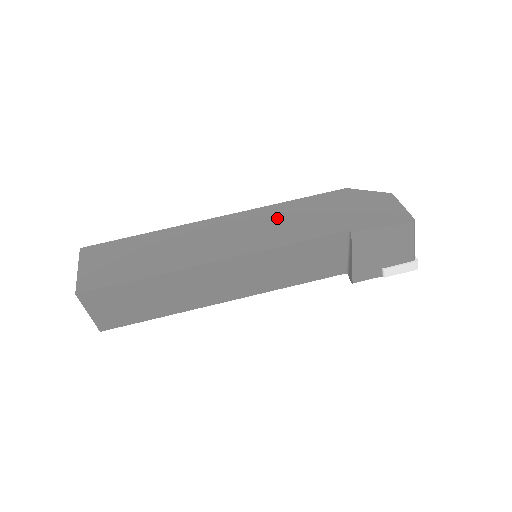
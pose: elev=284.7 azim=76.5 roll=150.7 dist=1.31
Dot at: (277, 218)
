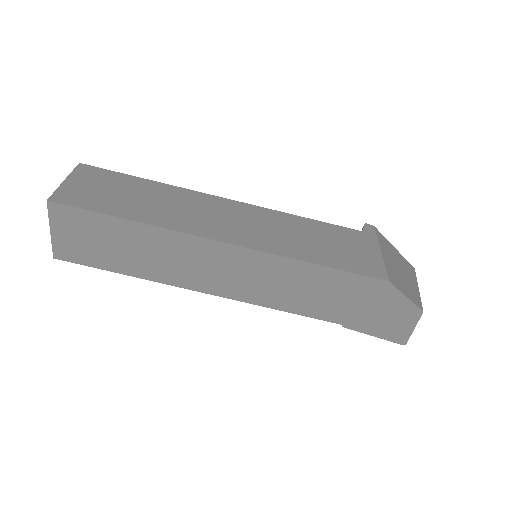
Dot at: (287, 279)
